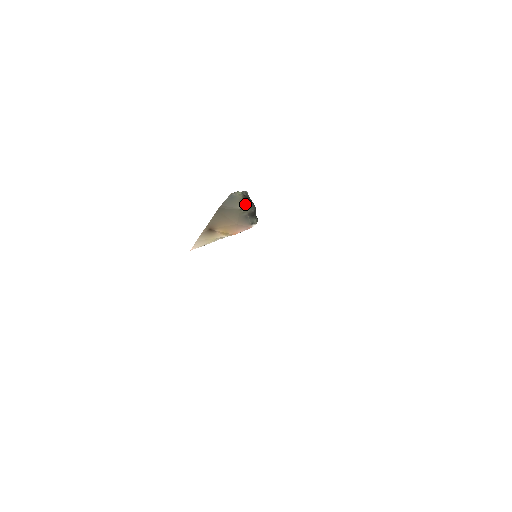
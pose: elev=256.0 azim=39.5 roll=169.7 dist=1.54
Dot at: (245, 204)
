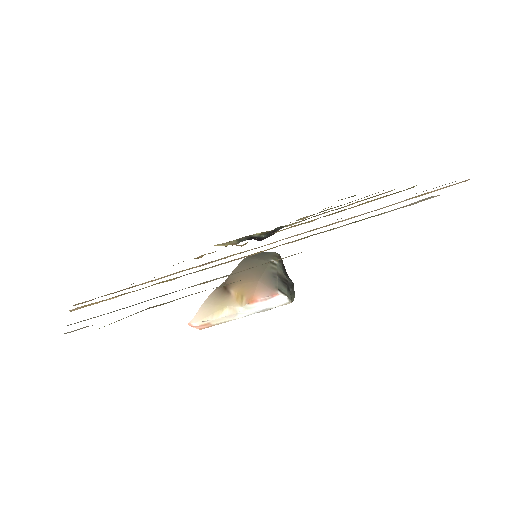
Dot at: (279, 263)
